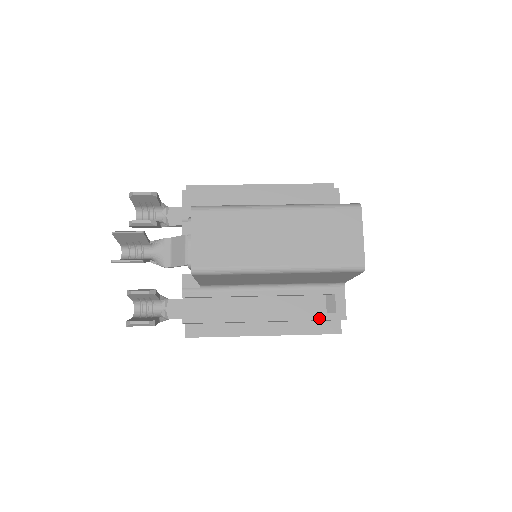
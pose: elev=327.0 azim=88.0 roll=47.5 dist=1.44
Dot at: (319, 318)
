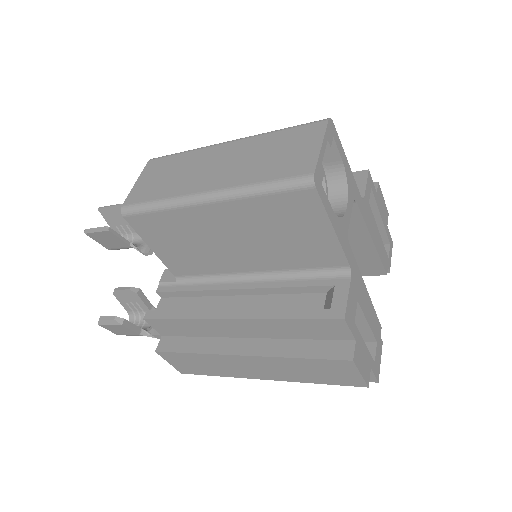
Dot at: (303, 316)
